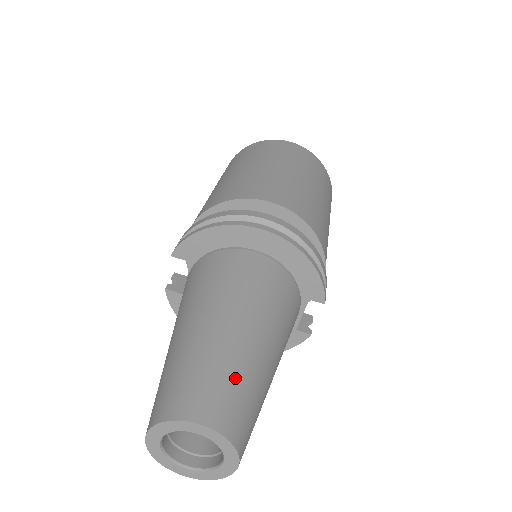
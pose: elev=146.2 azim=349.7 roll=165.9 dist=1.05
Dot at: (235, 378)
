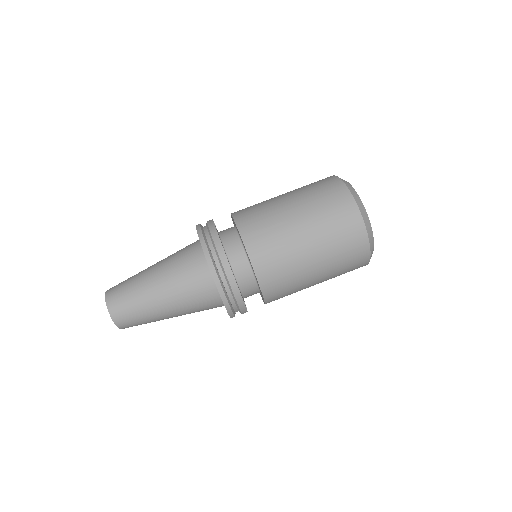
Dot at: (136, 310)
